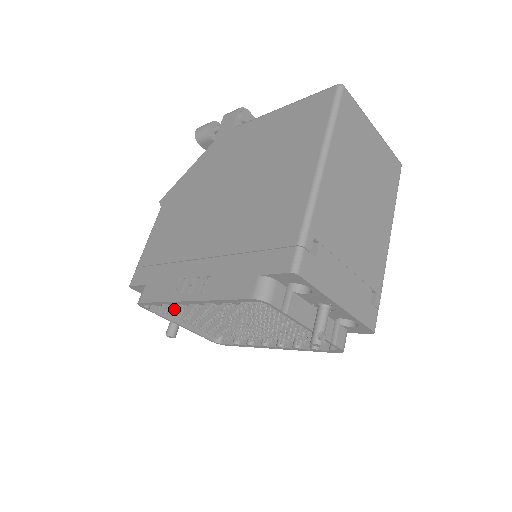
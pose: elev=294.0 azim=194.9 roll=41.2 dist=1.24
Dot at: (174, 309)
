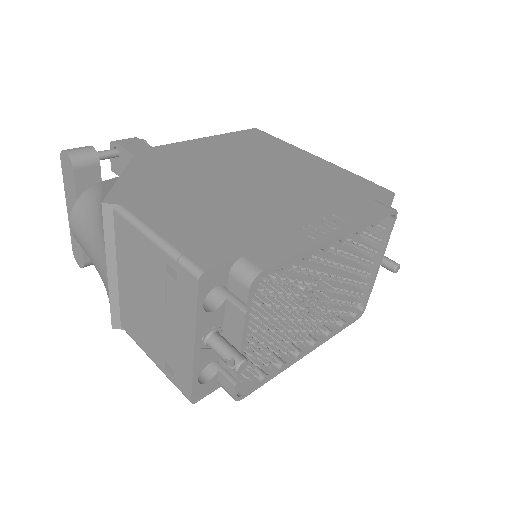
Dot at: occluded
